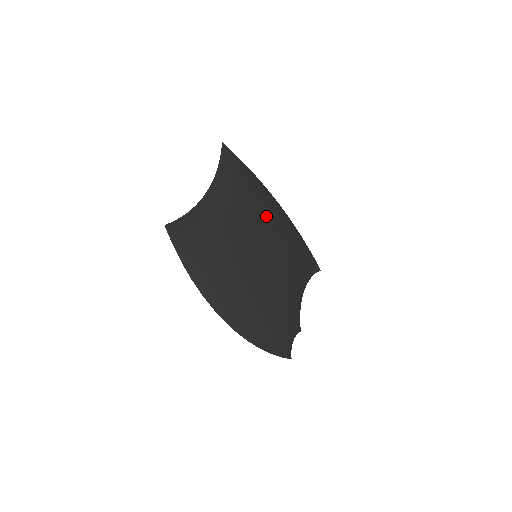
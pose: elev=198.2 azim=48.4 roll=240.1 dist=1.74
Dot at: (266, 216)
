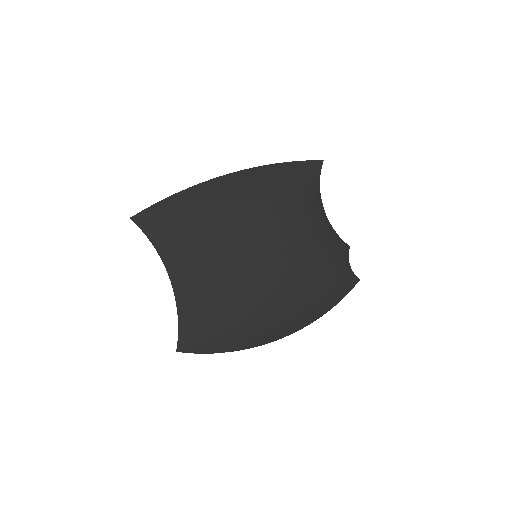
Dot at: (228, 227)
